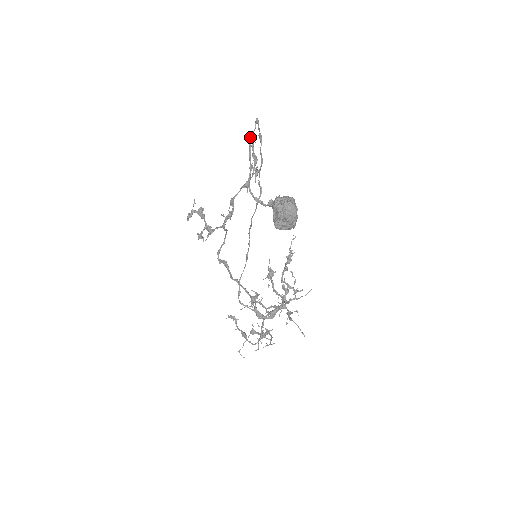
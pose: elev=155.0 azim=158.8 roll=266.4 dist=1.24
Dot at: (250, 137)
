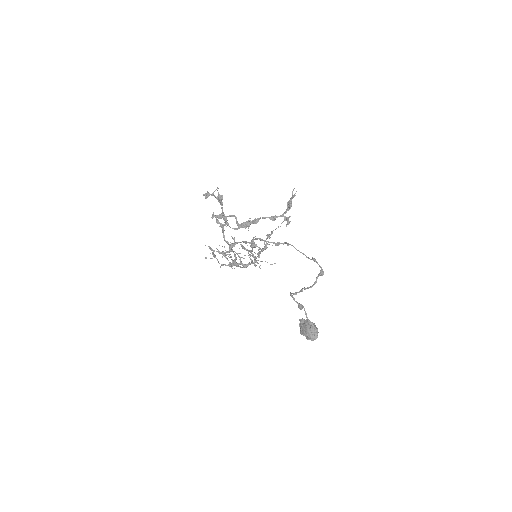
Dot at: occluded
